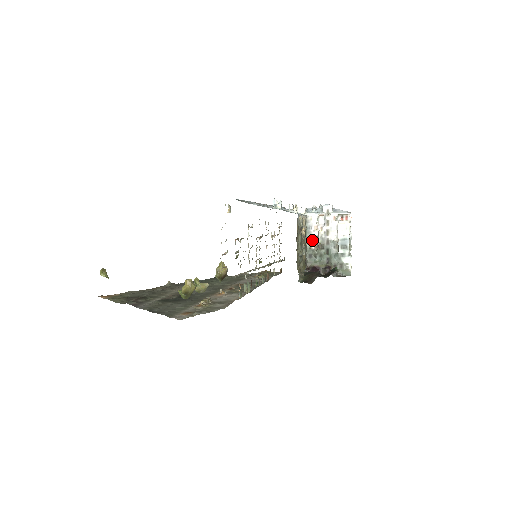
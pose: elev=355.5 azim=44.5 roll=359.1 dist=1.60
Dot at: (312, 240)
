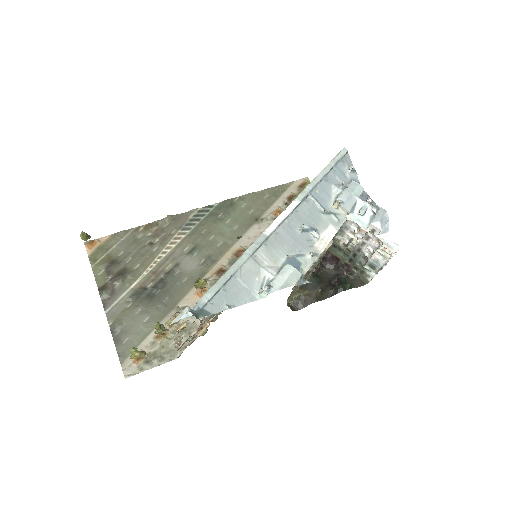
Dot at: (342, 238)
